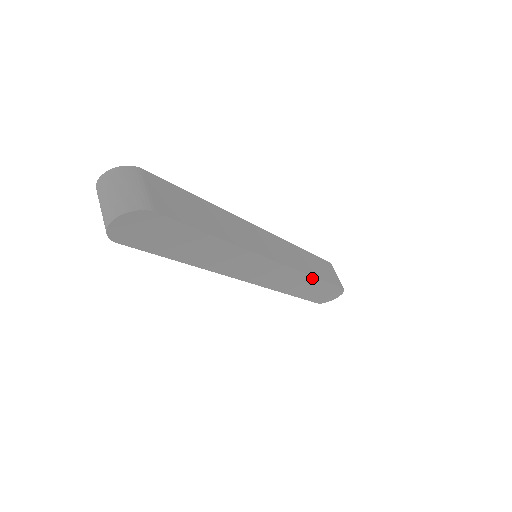
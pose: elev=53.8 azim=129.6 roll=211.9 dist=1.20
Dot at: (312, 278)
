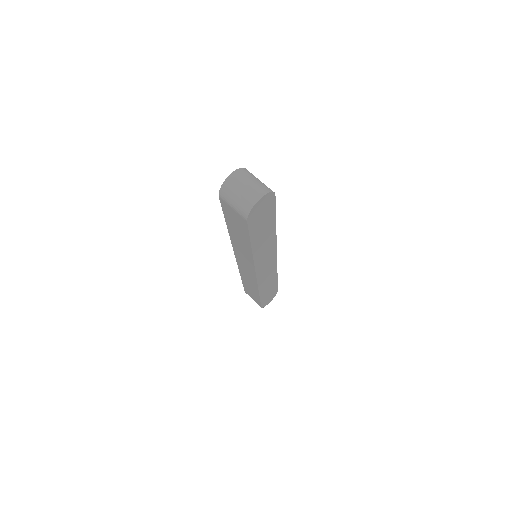
Dot at: (276, 276)
